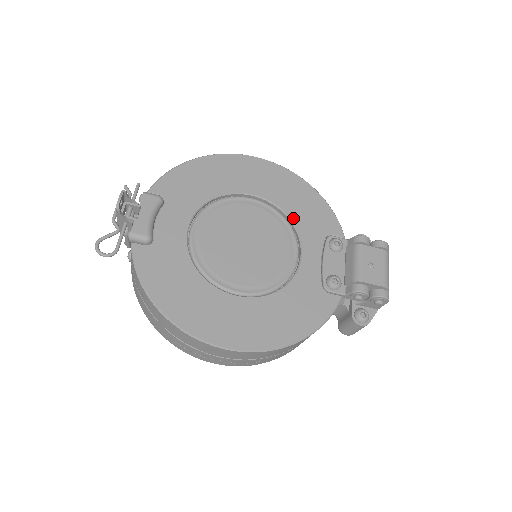
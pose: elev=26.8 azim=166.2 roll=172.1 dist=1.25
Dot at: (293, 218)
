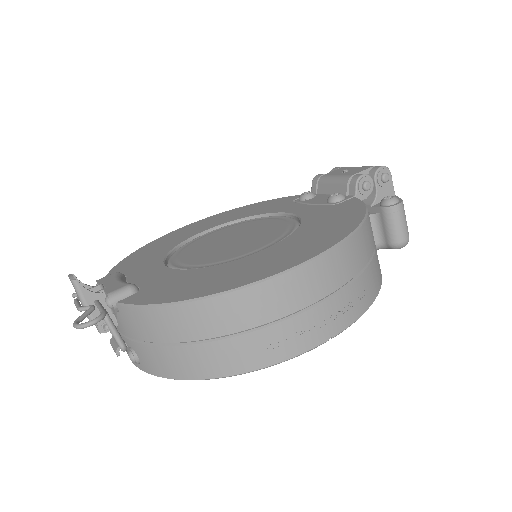
Dot at: (254, 215)
